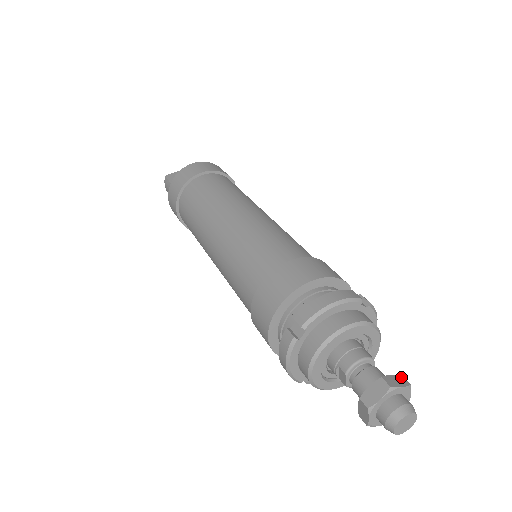
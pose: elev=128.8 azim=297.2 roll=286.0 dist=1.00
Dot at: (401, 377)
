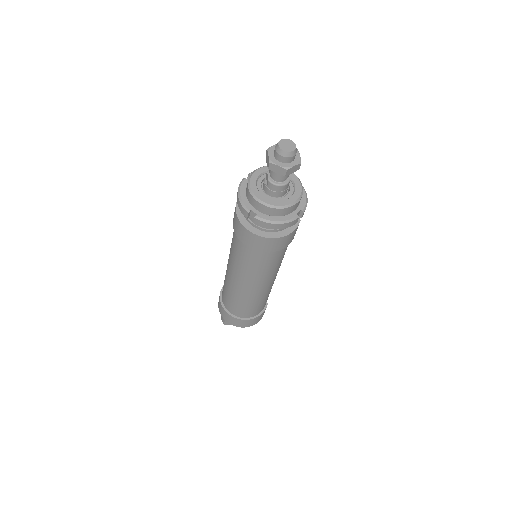
Dot at: occluded
